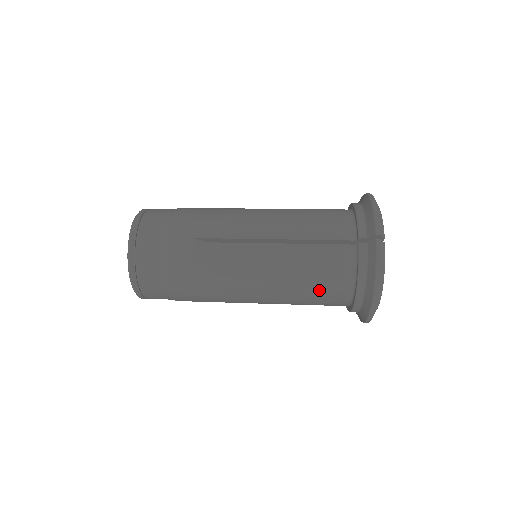
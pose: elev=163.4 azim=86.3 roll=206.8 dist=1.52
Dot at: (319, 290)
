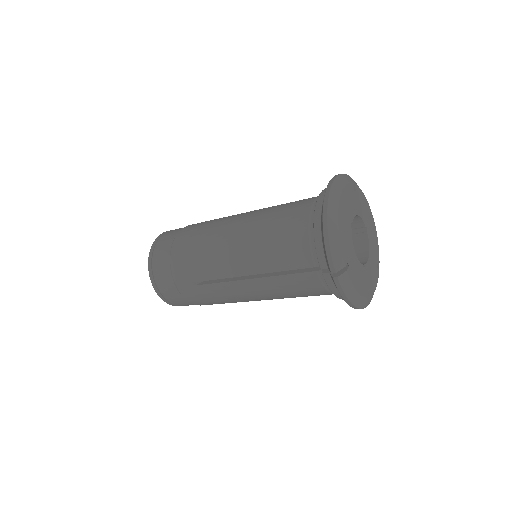
Dot at: (286, 218)
